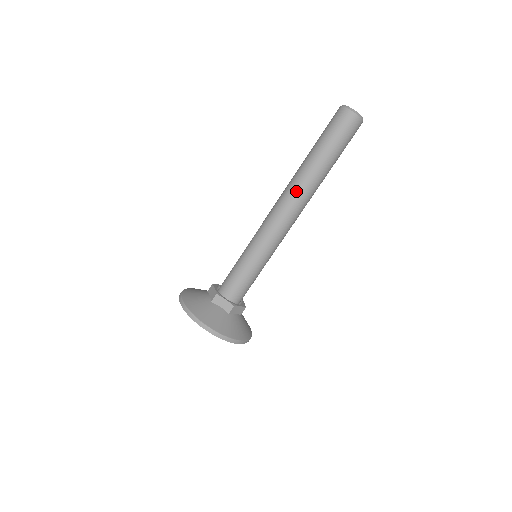
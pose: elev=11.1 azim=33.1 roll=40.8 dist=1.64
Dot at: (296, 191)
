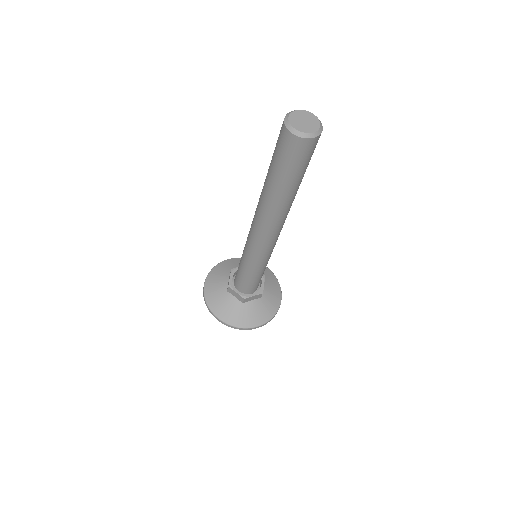
Dot at: (262, 214)
